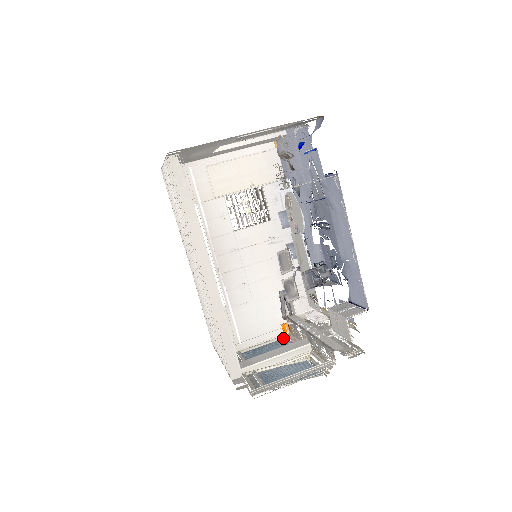
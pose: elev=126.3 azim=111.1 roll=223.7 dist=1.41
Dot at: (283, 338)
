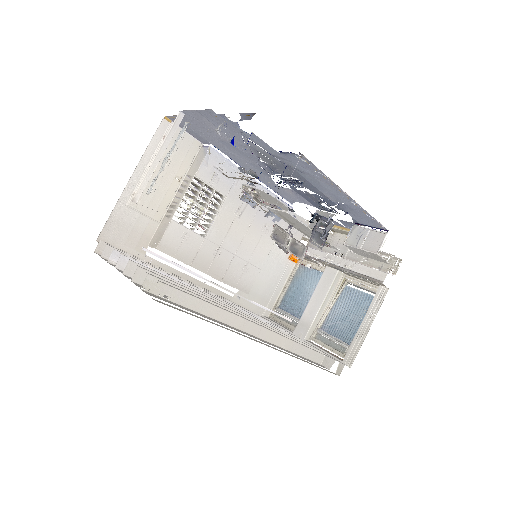
Dot at: (298, 267)
